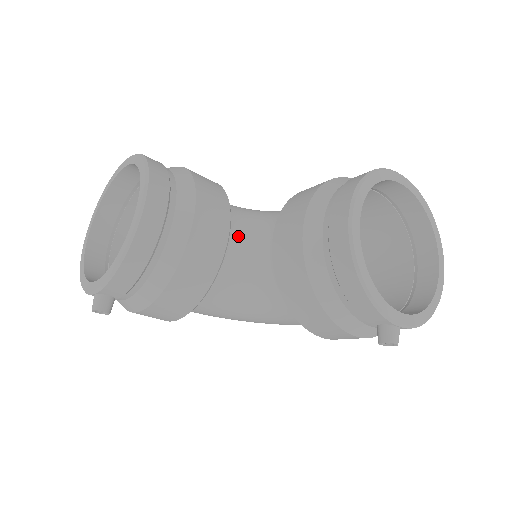
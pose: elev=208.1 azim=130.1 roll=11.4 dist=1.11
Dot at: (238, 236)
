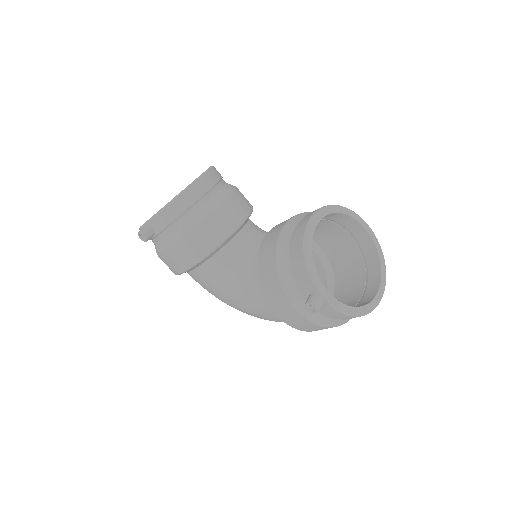
Dot at: (249, 234)
